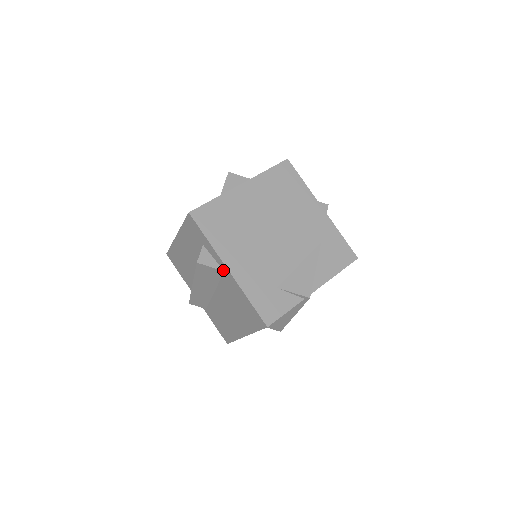
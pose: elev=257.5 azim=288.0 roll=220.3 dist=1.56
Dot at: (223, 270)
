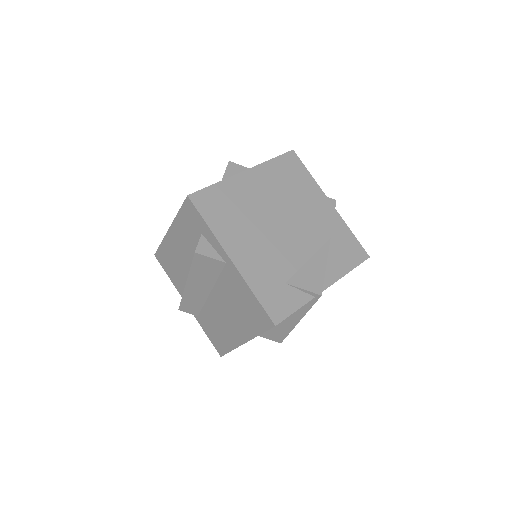
Dot at: (224, 261)
